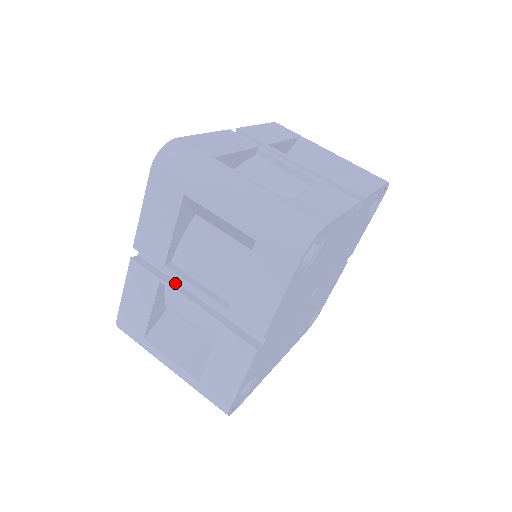
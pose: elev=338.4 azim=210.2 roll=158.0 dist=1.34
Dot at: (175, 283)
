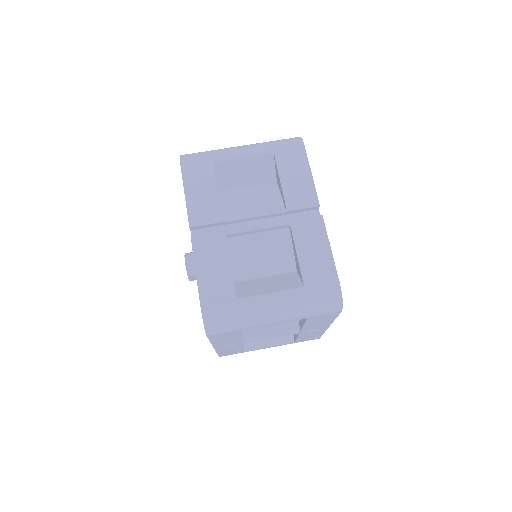
Dot at: occluded
